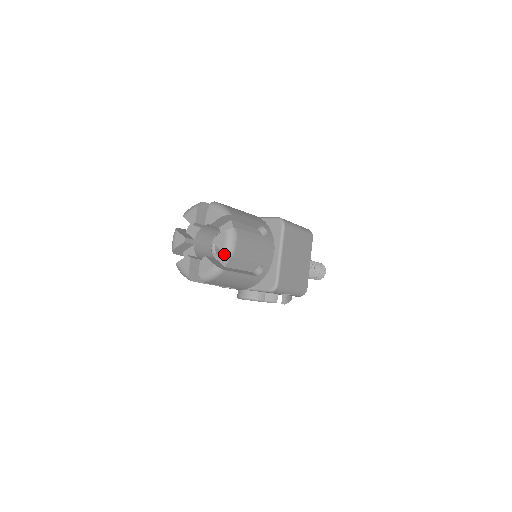
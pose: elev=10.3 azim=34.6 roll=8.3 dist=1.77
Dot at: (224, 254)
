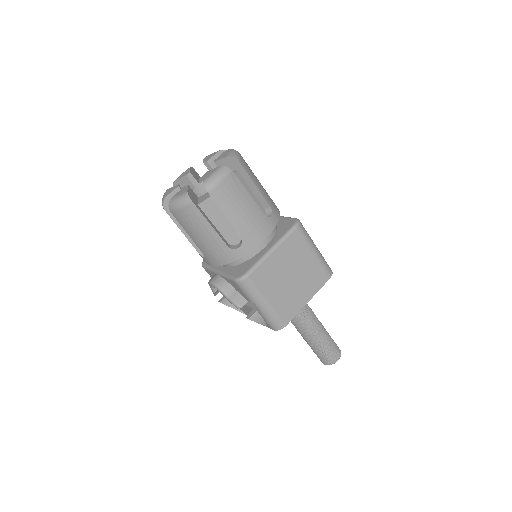
Dot at: (207, 194)
